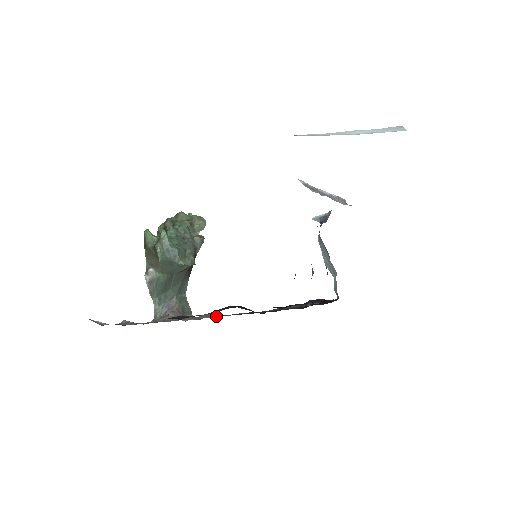
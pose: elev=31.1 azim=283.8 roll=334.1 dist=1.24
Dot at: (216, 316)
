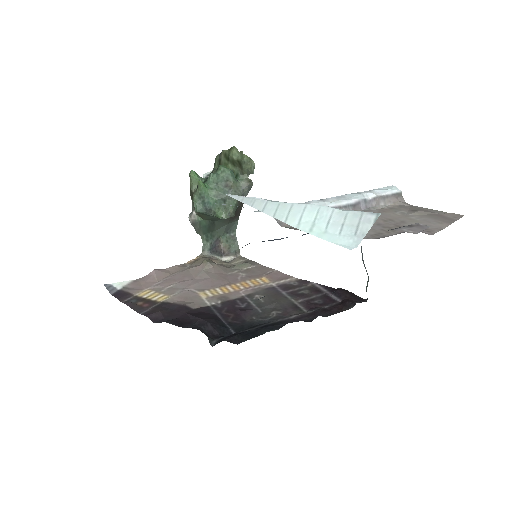
Dot at: (210, 305)
